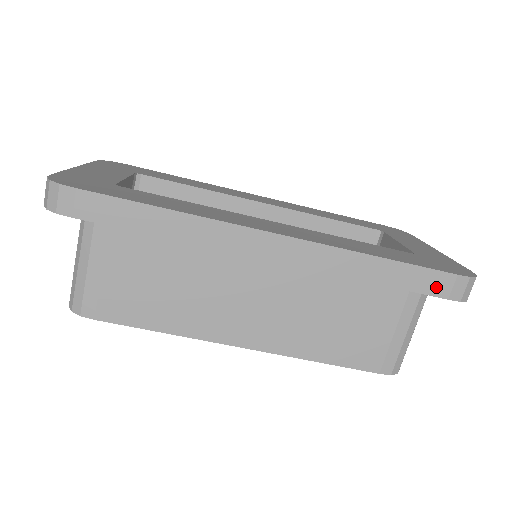
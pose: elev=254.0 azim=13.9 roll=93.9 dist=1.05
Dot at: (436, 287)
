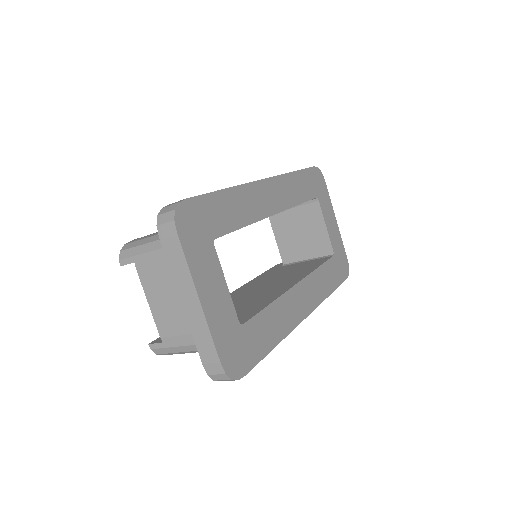
Dot at: occluded
